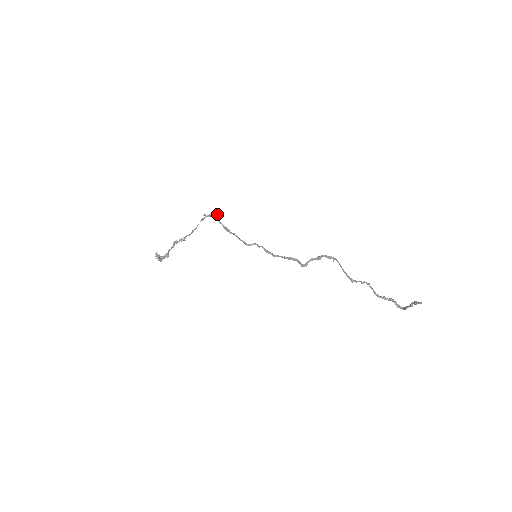
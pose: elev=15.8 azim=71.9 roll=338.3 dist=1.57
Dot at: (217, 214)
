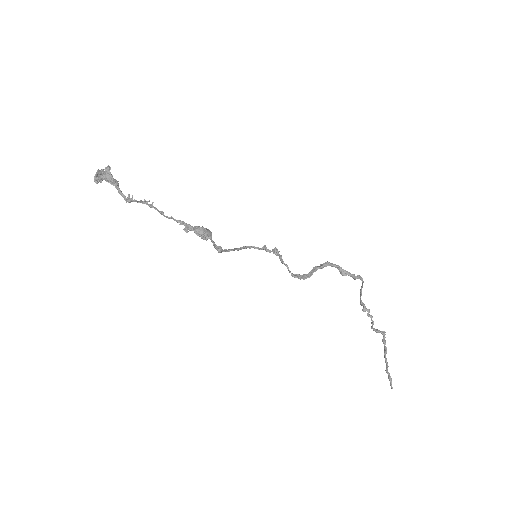
Dot at: (208, 236)
